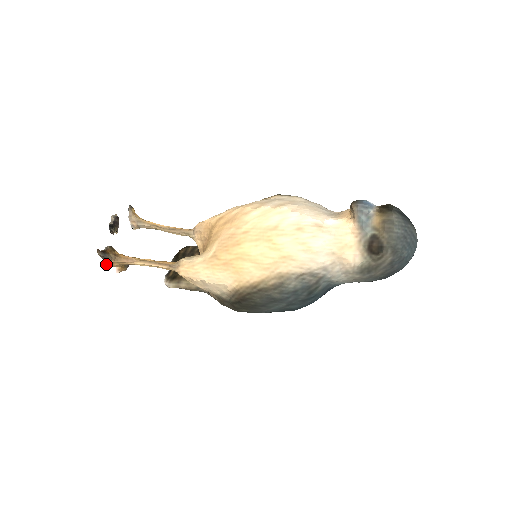
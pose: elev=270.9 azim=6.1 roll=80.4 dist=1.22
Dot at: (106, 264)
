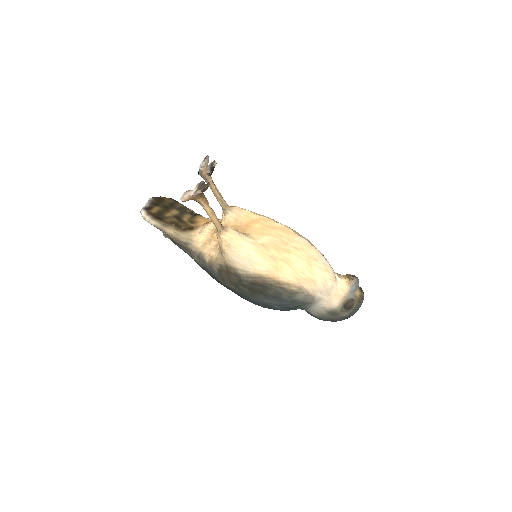
Dot at: (198, 194)
